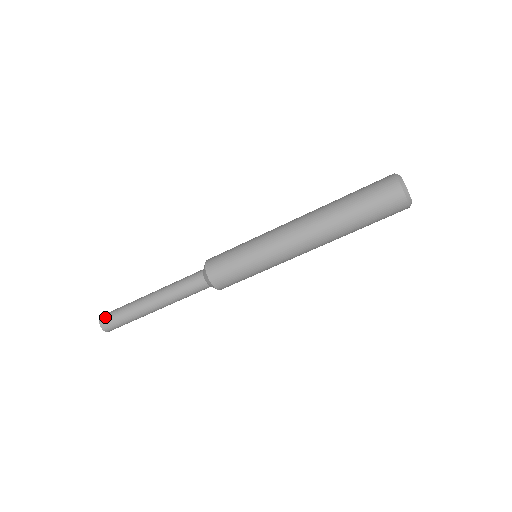
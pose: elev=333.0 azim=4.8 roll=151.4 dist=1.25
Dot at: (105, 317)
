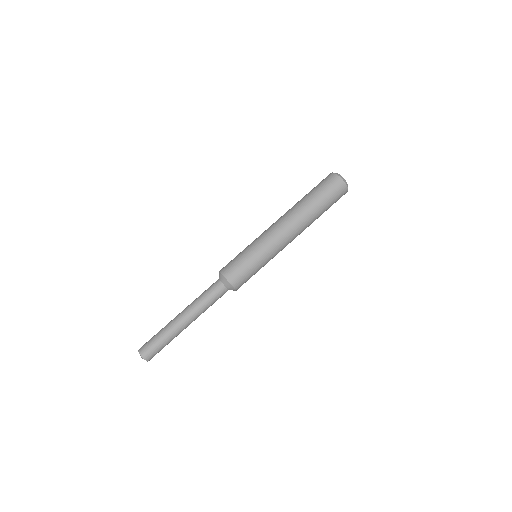
Dot at: (143, 347)
